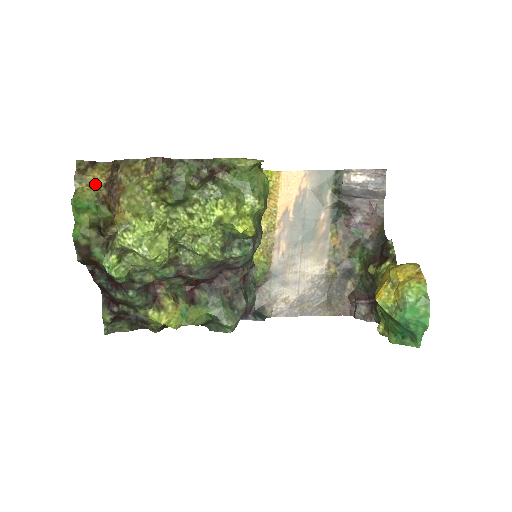
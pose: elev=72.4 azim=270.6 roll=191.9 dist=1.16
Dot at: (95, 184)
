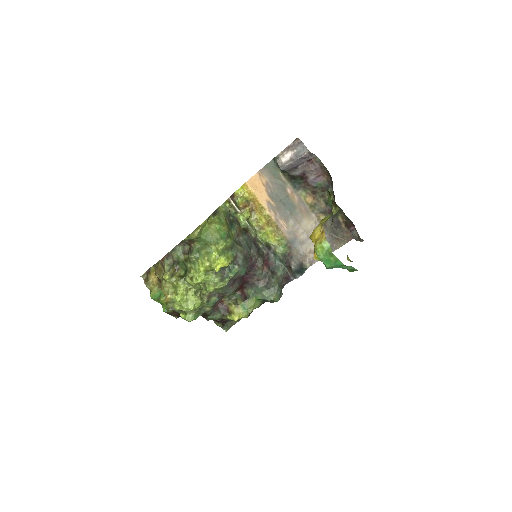
Dot at: (155, 281)
